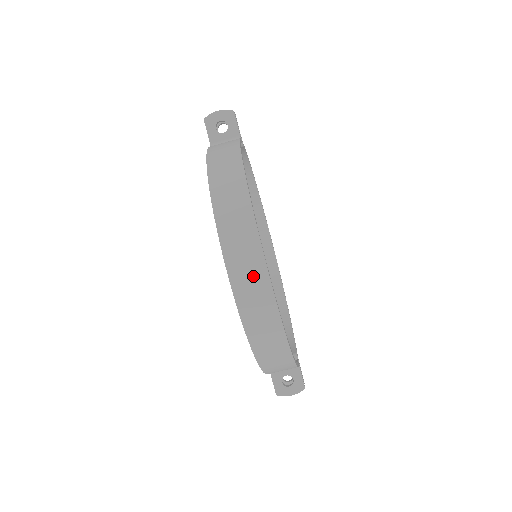
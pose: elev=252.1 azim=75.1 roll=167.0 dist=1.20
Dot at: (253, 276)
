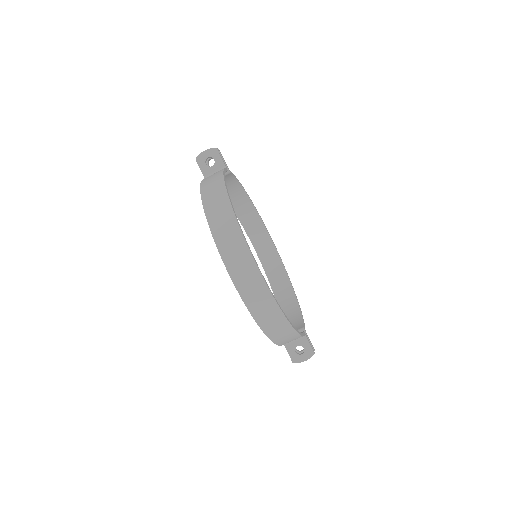
Dot at: (246, 270)
